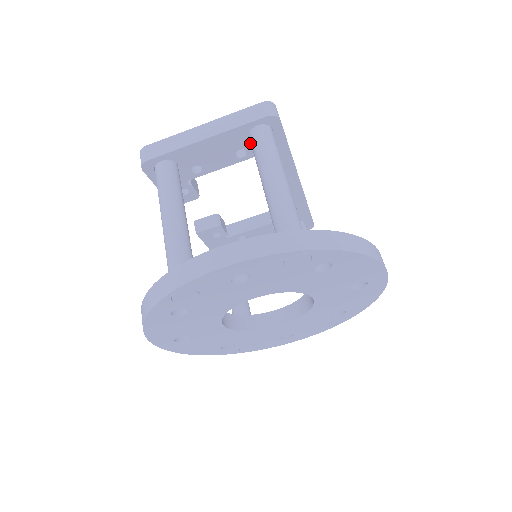
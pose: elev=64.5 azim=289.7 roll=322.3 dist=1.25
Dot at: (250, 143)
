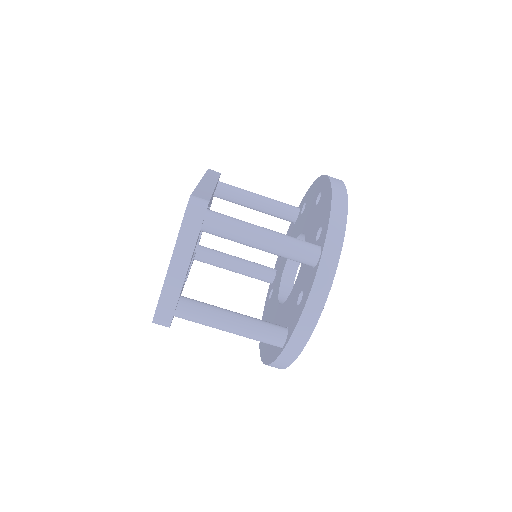
Dot at: occluded
